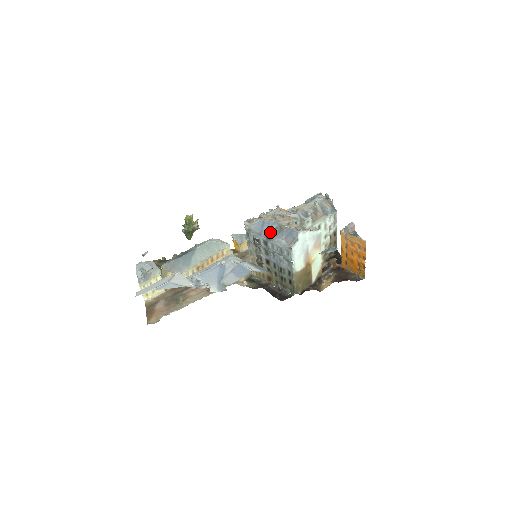
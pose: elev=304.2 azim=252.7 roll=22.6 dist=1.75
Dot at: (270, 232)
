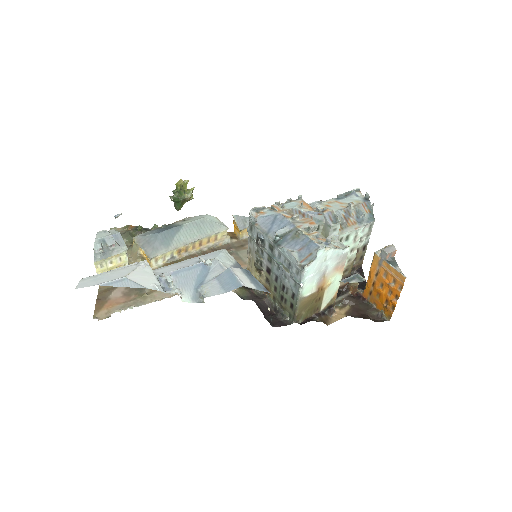
Dot at: (281, 235)
